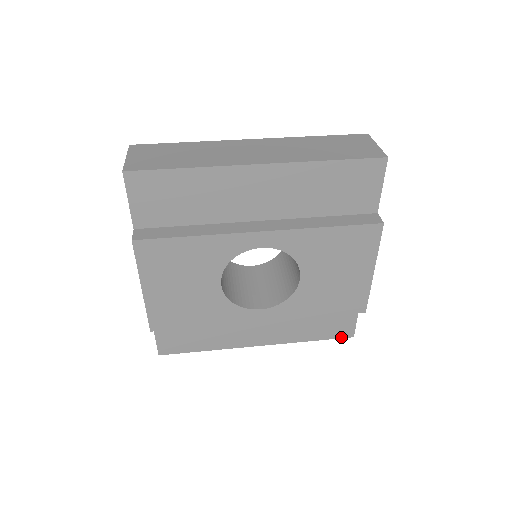
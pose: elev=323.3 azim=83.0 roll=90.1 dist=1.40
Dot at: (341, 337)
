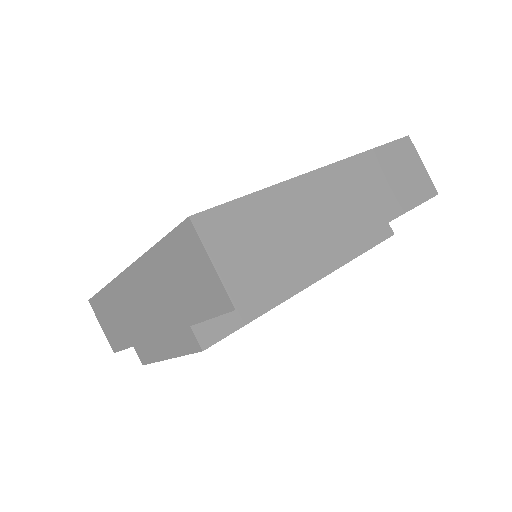
Dot at: occluded
